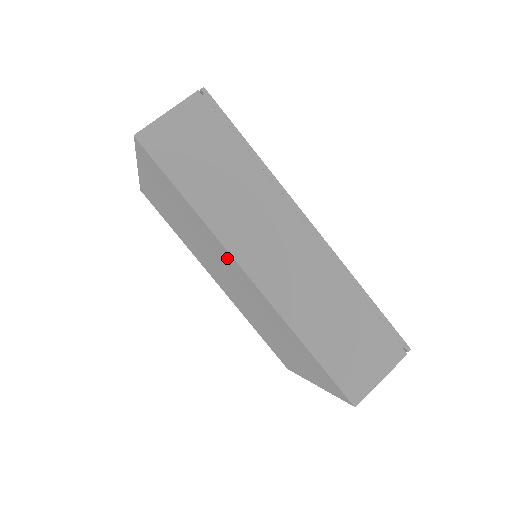
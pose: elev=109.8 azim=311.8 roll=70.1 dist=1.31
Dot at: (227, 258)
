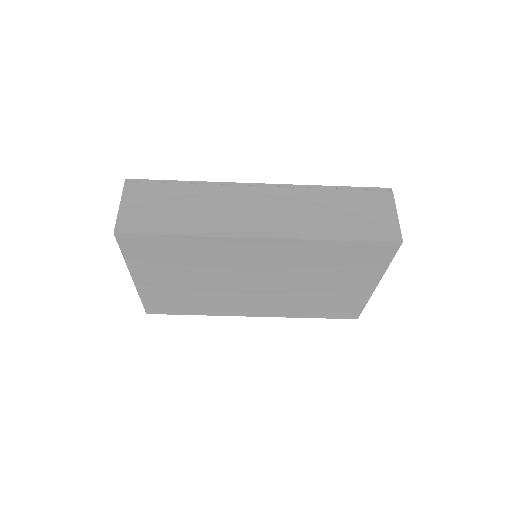
Dot at: (238, 249)
